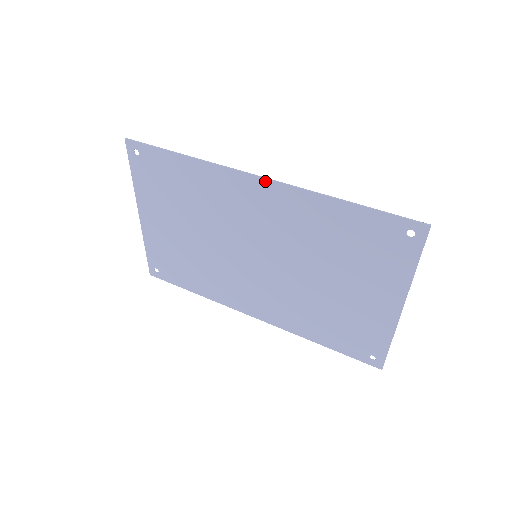
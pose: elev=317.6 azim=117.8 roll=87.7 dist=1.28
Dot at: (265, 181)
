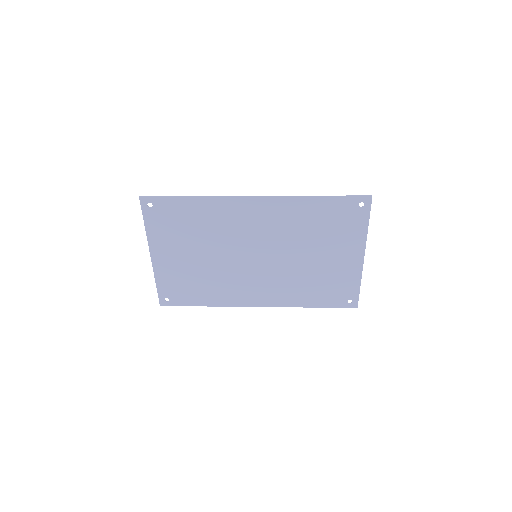
Dot at: (260, 198)
